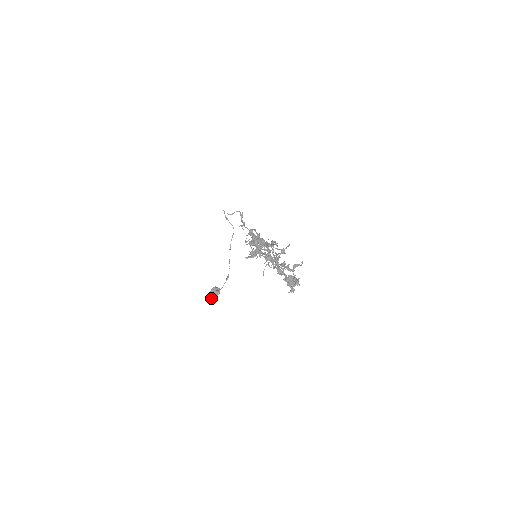
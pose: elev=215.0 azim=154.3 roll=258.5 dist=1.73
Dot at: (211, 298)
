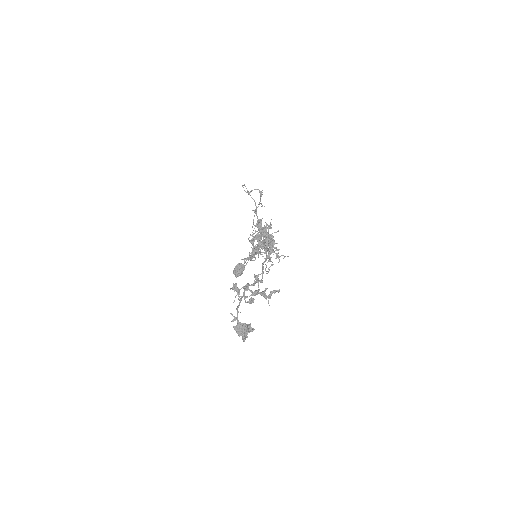
Dot at: (235, 275)
